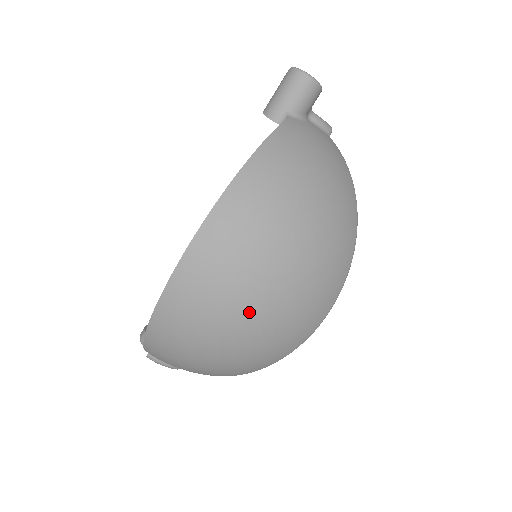
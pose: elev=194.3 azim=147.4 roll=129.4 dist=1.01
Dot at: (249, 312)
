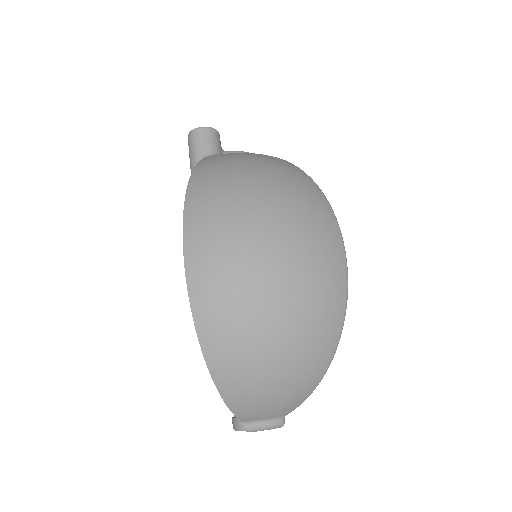
Dot at: (270, 277)
